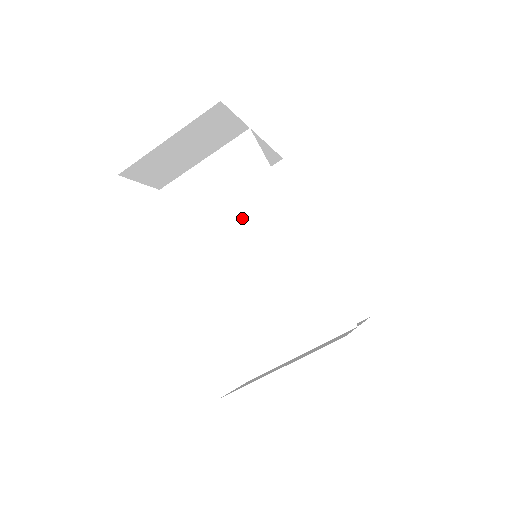
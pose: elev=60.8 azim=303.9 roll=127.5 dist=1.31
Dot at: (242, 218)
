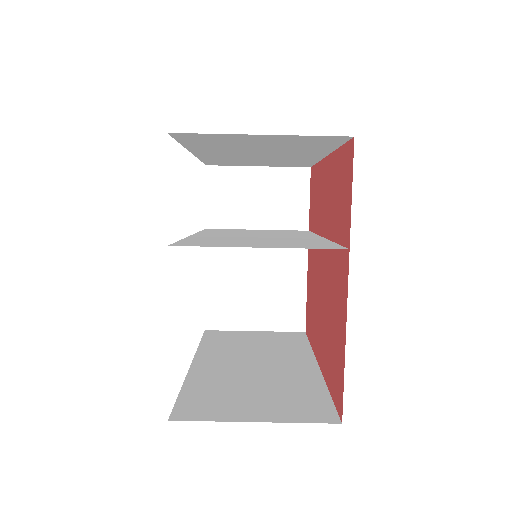
Dot at: occluded
